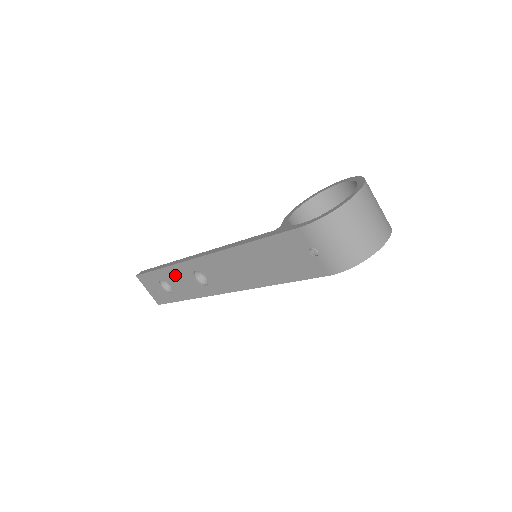
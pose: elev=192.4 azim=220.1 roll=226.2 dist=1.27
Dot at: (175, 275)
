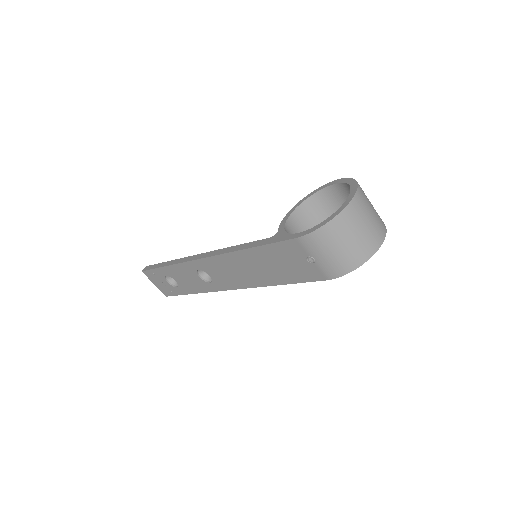
Dot at: (179, 273)
